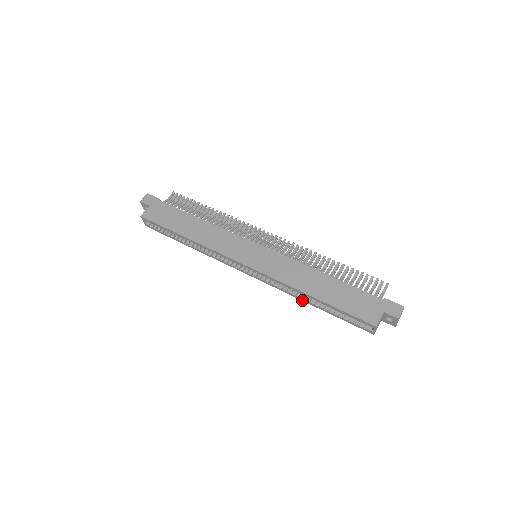
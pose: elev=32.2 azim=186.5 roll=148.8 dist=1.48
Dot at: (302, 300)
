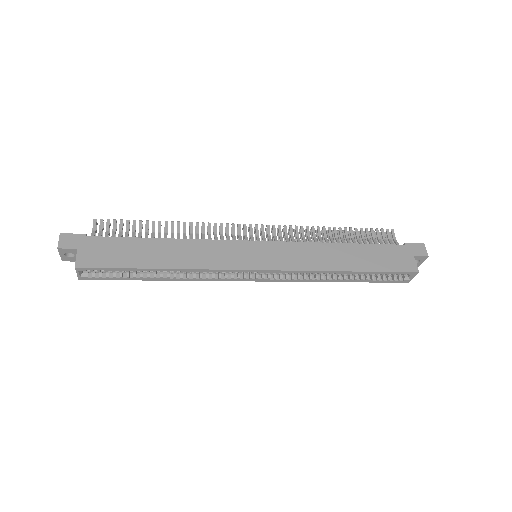
Dot at: (329, 281)
